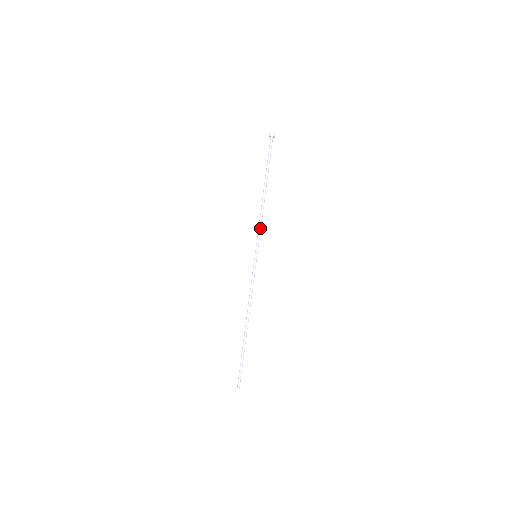
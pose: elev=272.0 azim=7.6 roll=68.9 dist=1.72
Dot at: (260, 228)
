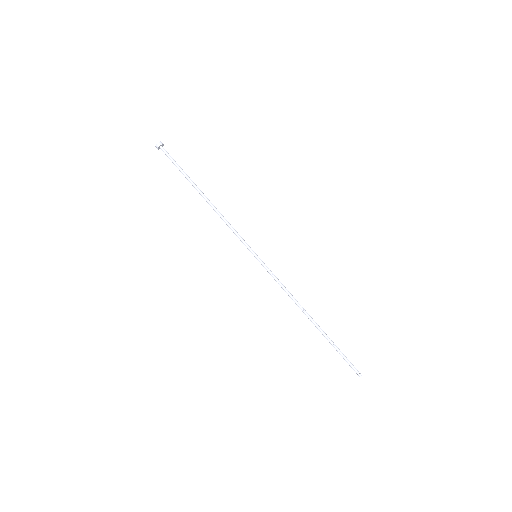
Dot at: (234, 230)
